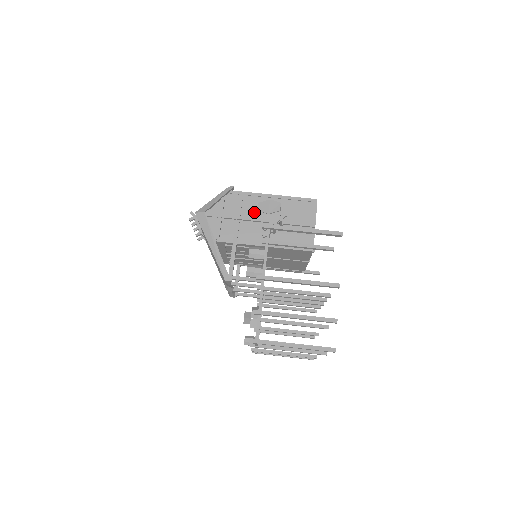
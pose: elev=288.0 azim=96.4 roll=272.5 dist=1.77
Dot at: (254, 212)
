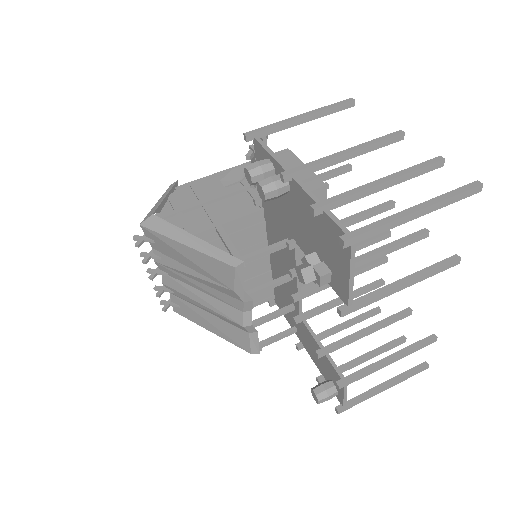
Dot at: (221, 190)
